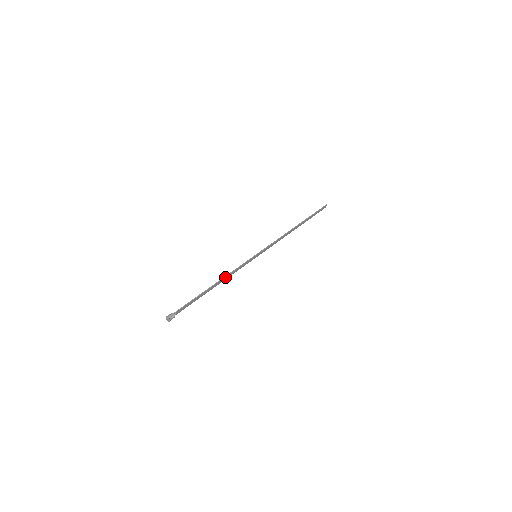
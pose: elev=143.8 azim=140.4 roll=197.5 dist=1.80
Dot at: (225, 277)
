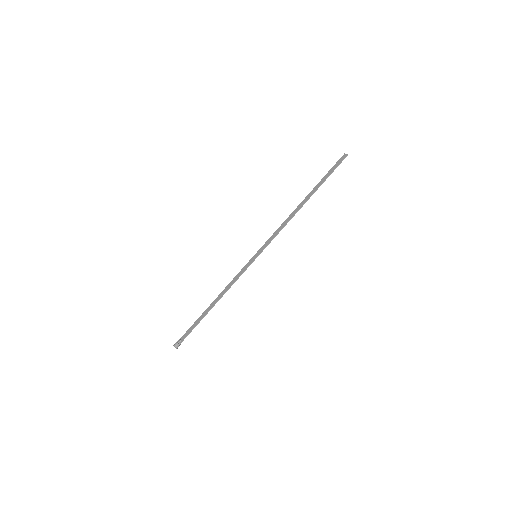
Dot at: occluded
